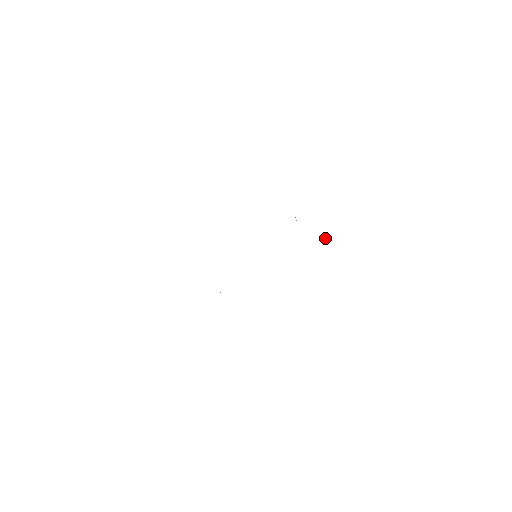
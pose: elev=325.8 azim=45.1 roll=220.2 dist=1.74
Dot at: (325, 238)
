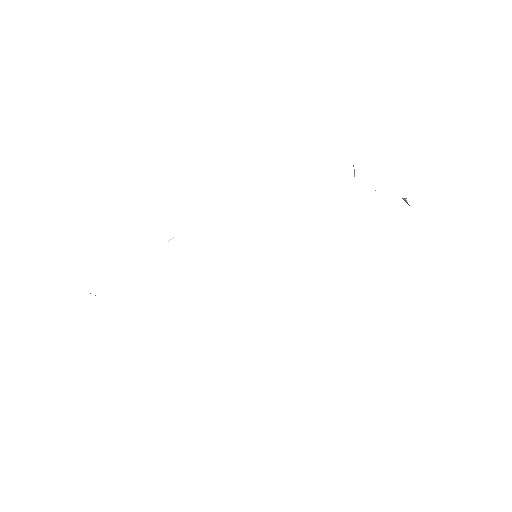
Dot at: (405, 201)
